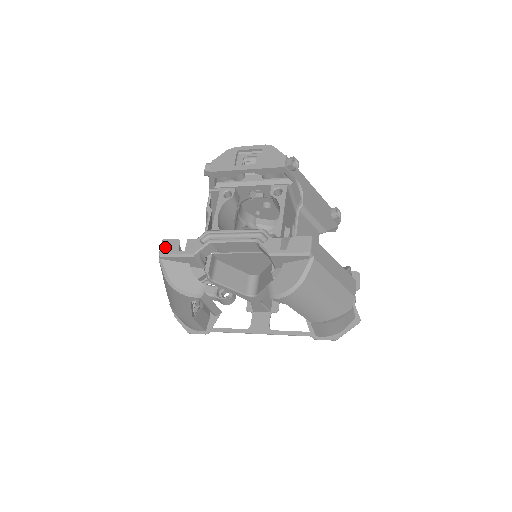
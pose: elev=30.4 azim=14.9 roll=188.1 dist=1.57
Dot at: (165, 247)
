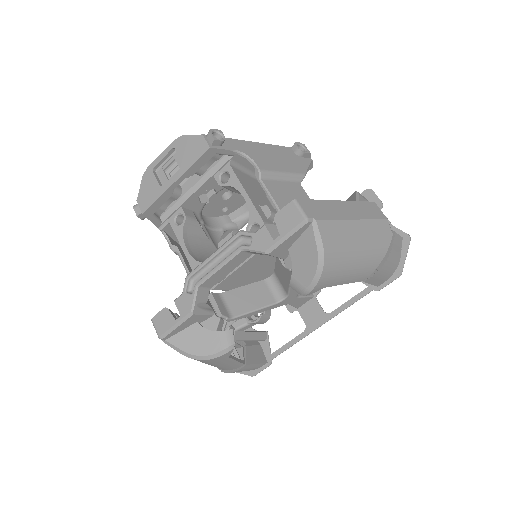
Dot at: (159, 326)
